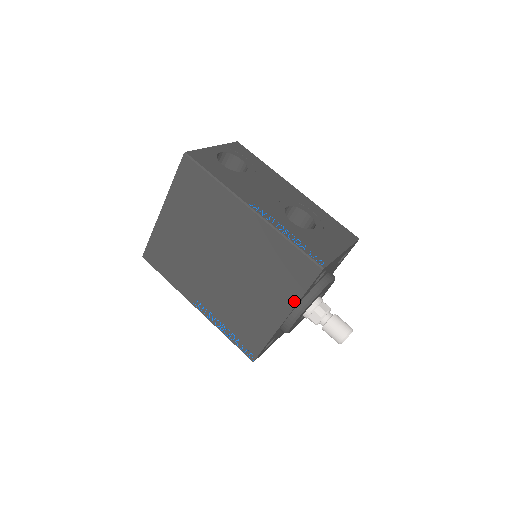
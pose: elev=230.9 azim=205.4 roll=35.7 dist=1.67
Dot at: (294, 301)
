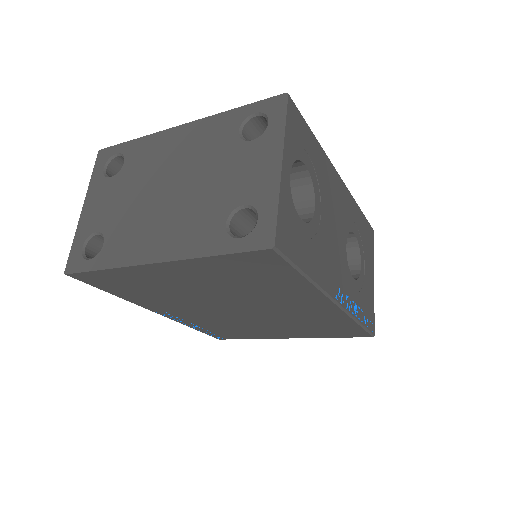
Dot at: (315, 337)
